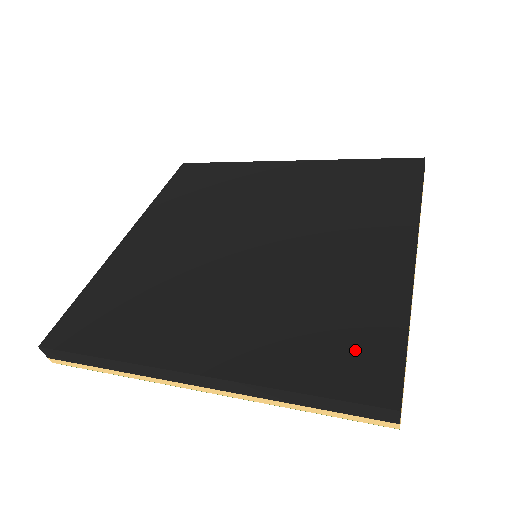
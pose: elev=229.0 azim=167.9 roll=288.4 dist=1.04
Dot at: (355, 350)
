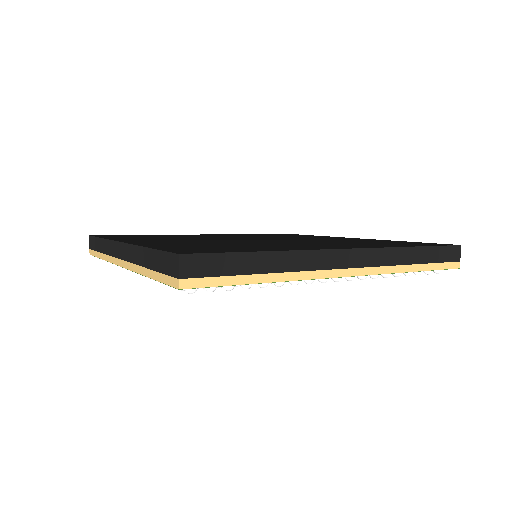
Dot at: (406, 243)
